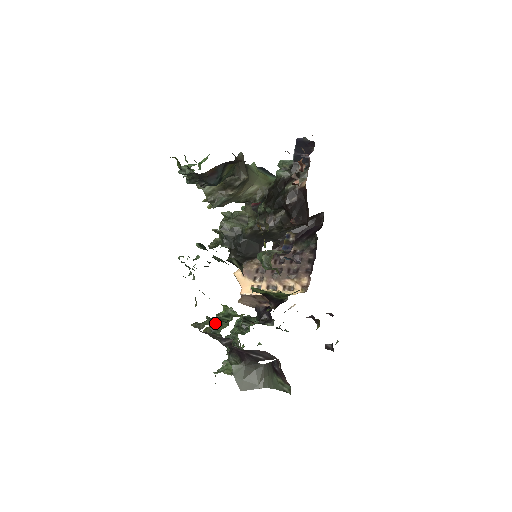
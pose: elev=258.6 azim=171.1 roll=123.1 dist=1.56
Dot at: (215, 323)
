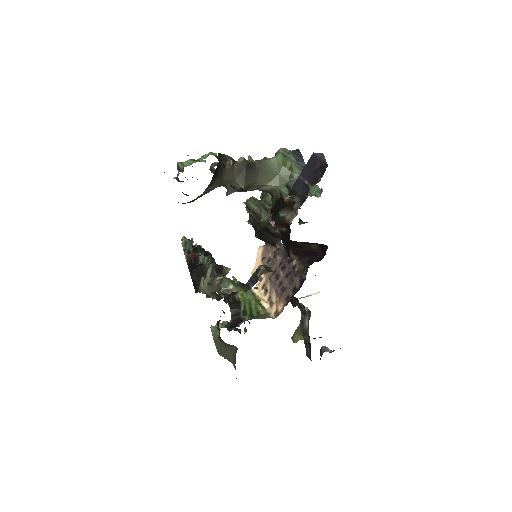
Dot at: occluded
